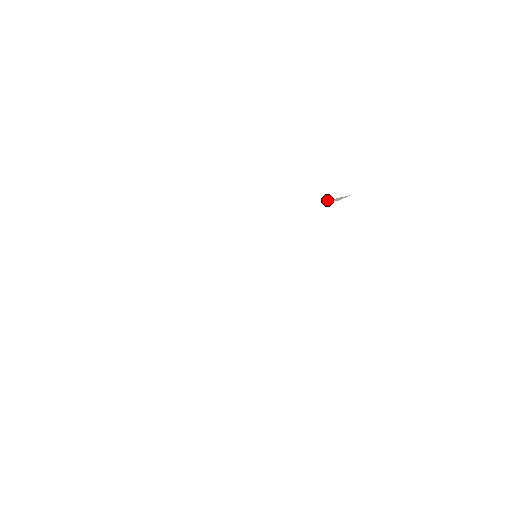
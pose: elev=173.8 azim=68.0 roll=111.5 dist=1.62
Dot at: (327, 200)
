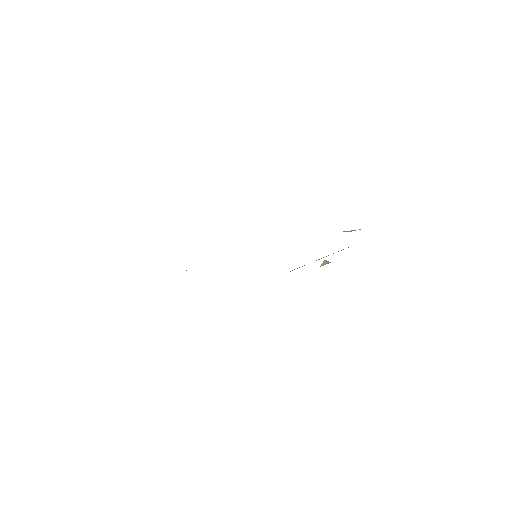
Dot at: (343, 231)
